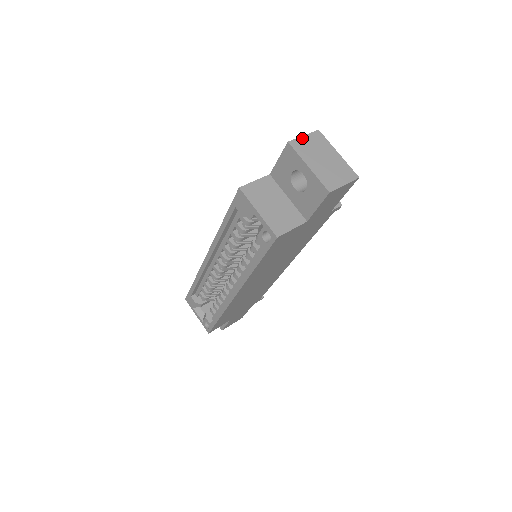
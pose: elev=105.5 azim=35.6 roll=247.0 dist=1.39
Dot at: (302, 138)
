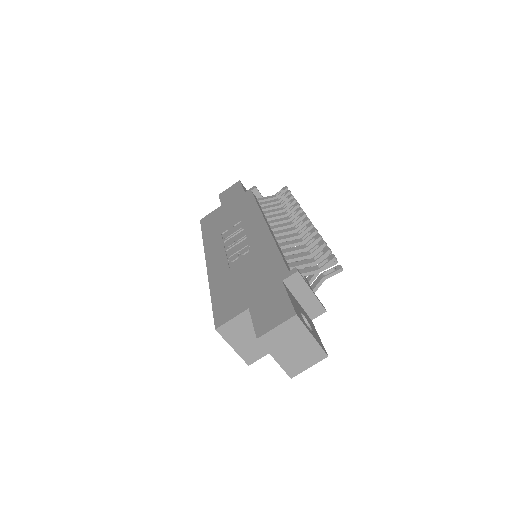
Dot at: (274, 330)
